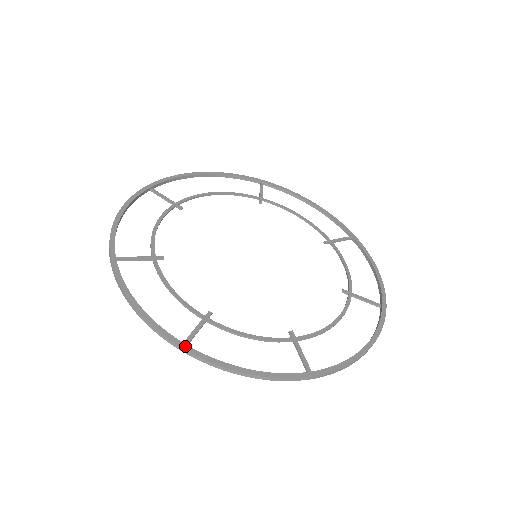
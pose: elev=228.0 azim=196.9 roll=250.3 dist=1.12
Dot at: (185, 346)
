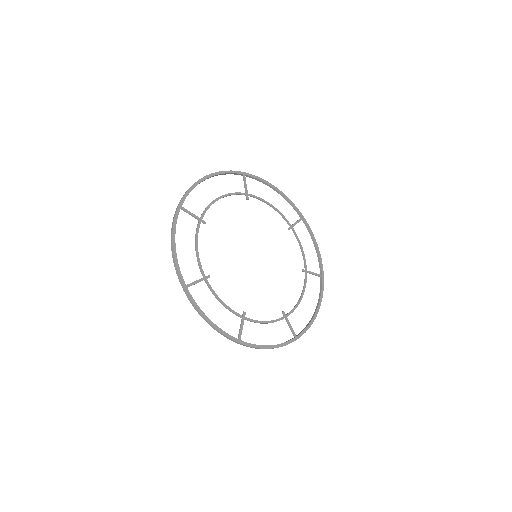
Dot at: (241, 342)
